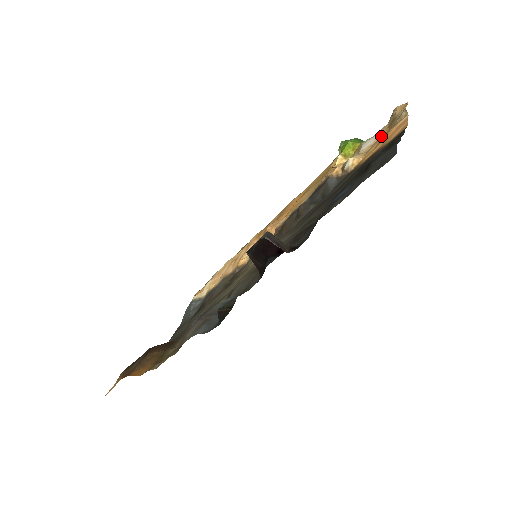
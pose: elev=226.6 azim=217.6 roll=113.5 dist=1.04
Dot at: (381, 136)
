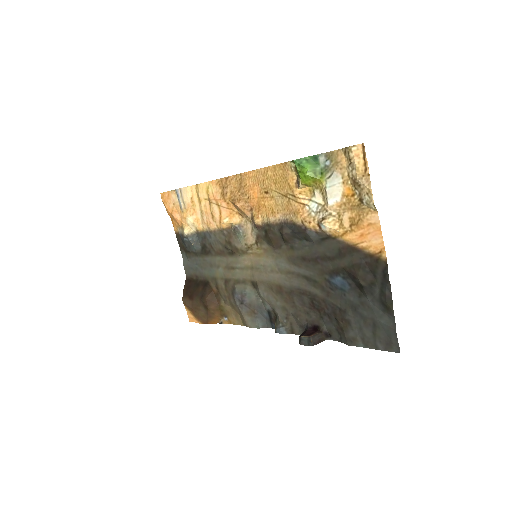
Dot at: (348, 203)
